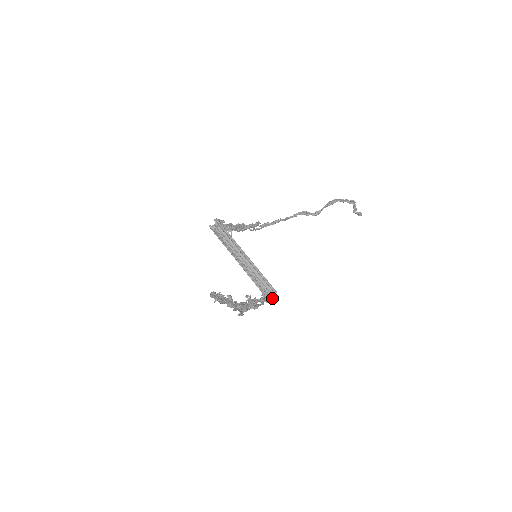
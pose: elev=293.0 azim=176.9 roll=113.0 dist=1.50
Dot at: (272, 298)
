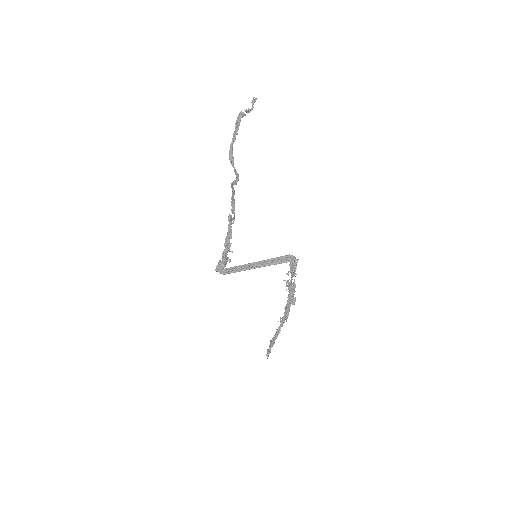
Dot at: (295, 259)
